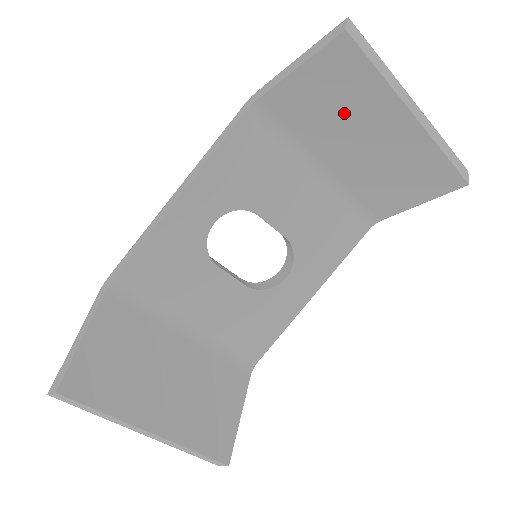
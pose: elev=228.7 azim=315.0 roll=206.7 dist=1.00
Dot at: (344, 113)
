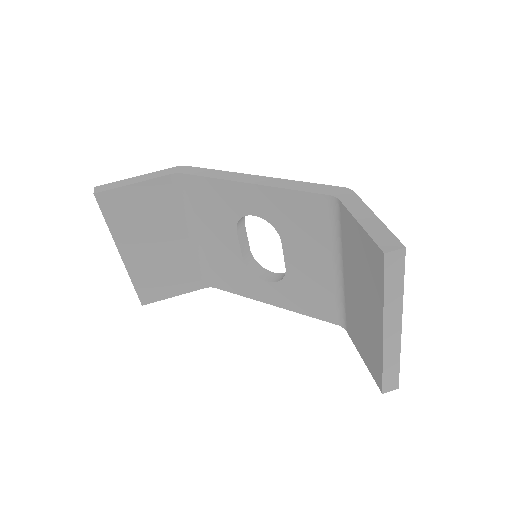
Dot at: (363, 274)
